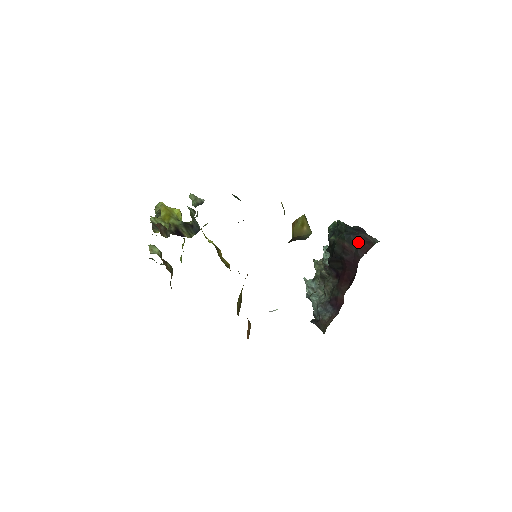
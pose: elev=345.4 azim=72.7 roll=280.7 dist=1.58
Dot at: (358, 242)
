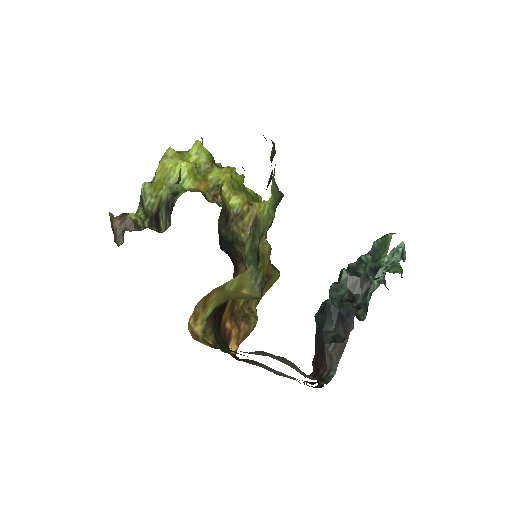
Dot at: (317, 348)
